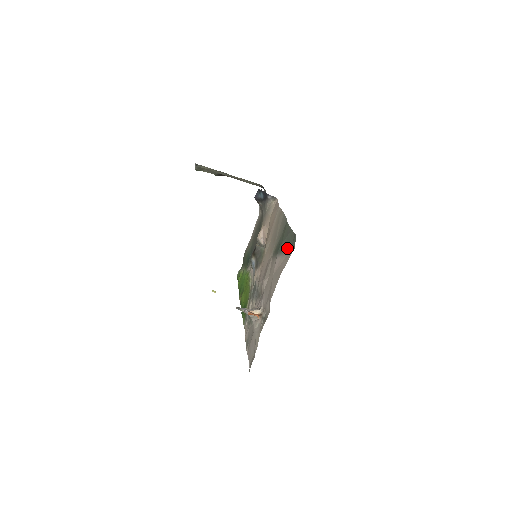
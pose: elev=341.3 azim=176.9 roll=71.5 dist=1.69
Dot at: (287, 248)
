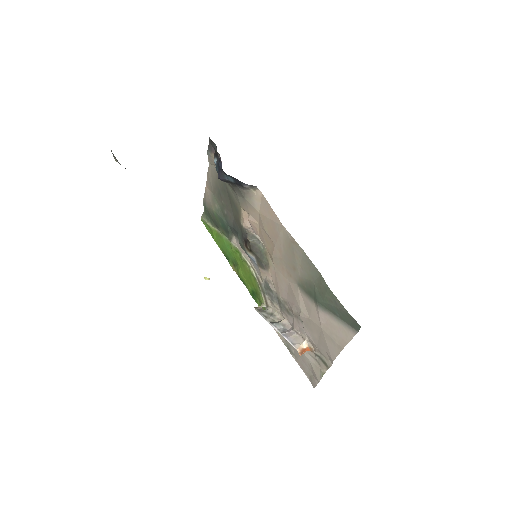
Dot at: (339, 317)
